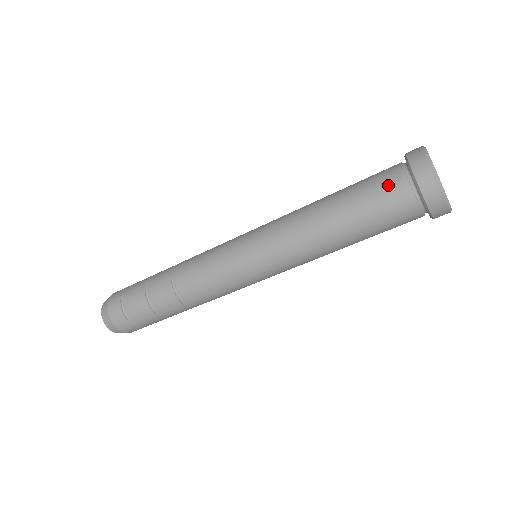
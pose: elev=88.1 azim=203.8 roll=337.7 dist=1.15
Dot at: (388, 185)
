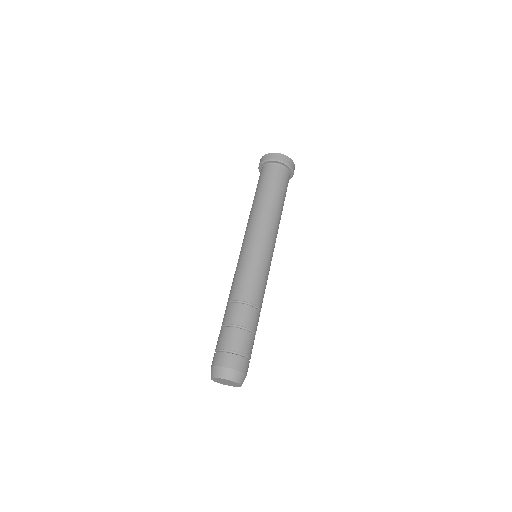
Dot at: (268, 172)
